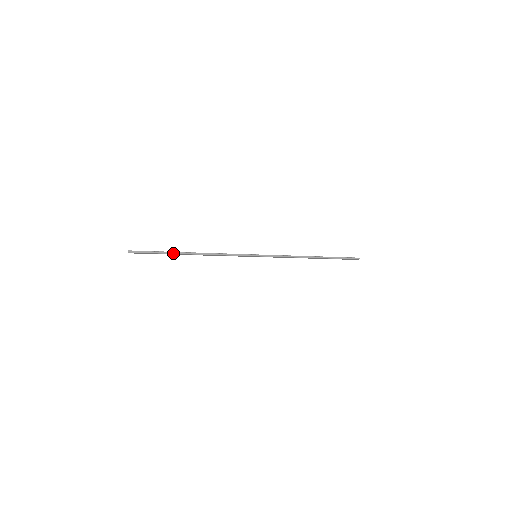
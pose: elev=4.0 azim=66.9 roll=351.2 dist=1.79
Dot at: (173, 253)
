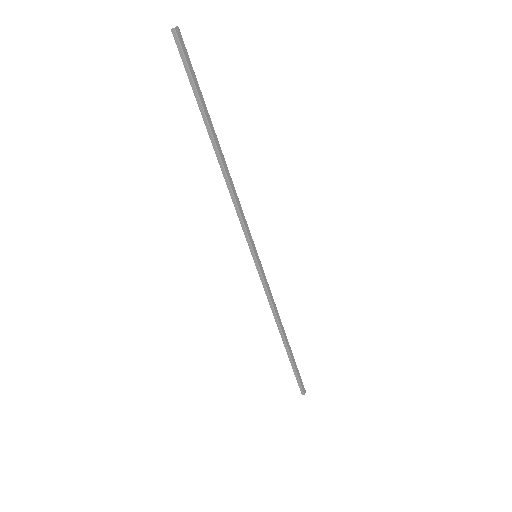
Dot at: (208, 115)
